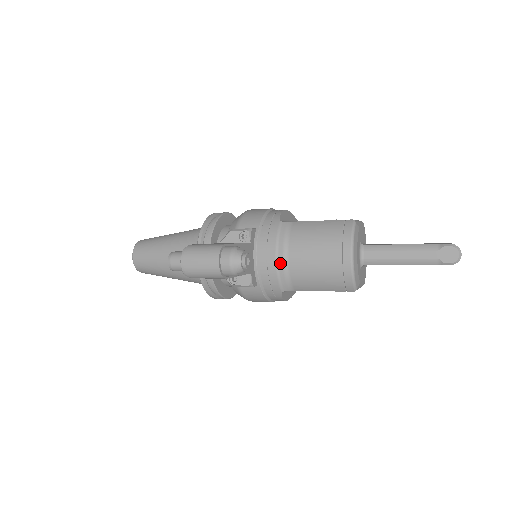
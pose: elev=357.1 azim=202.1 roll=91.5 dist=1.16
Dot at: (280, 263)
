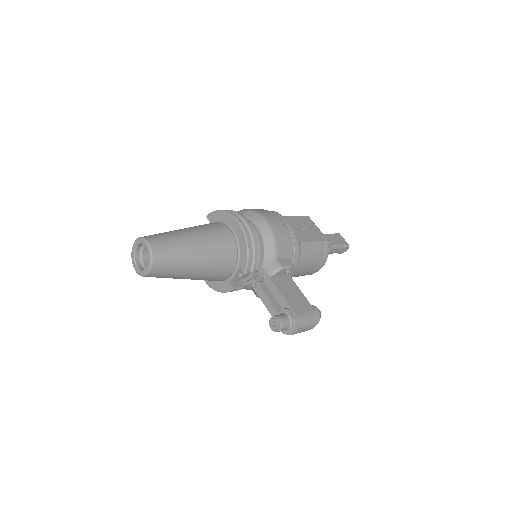
Dot at: occluded
